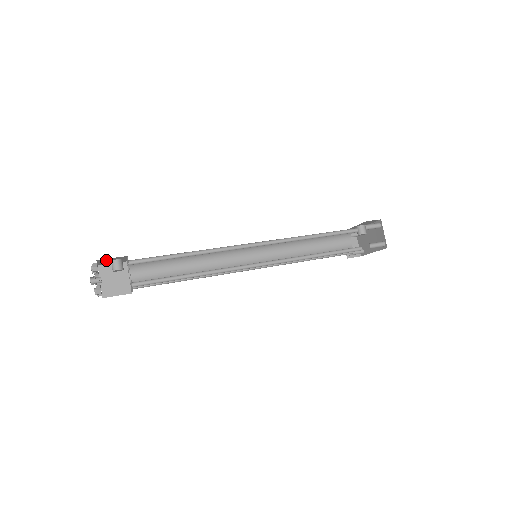
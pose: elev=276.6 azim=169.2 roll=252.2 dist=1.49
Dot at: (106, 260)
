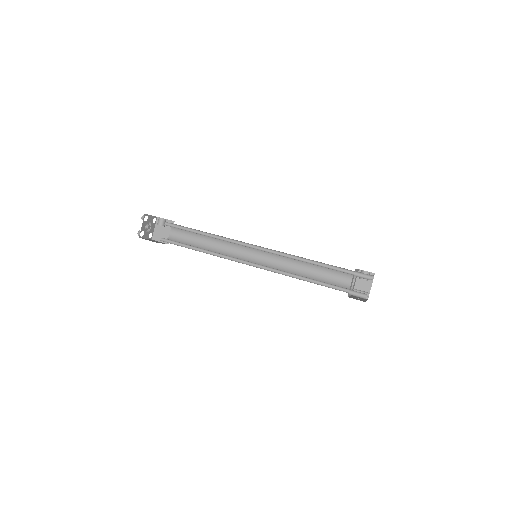
Dot at: occluded
